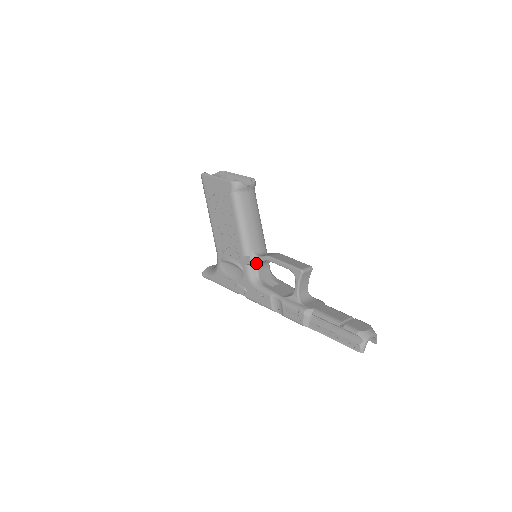
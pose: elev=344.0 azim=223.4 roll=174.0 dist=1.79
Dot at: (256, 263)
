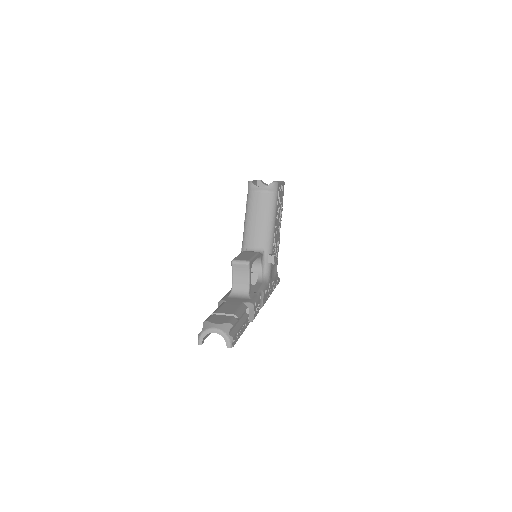
Dot at: occluded
